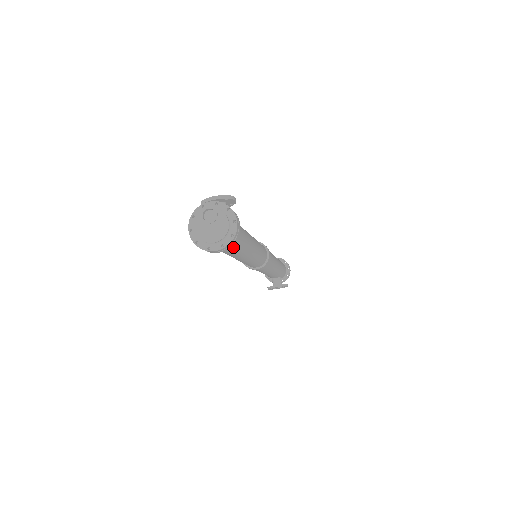
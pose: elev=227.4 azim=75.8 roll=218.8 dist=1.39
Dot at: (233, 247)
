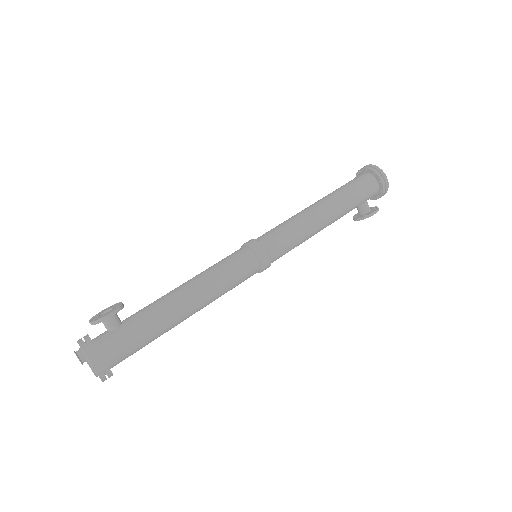
Dot at: occluded
